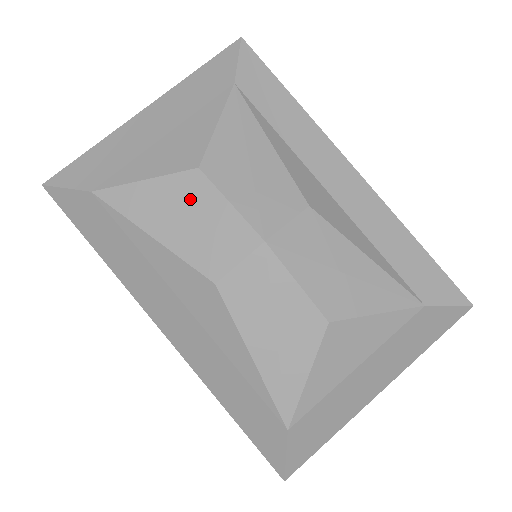
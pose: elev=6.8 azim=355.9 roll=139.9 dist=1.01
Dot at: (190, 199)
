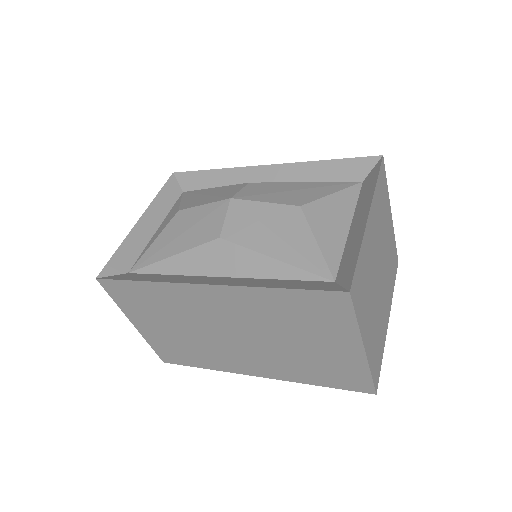
Dot at: (182, 223)
